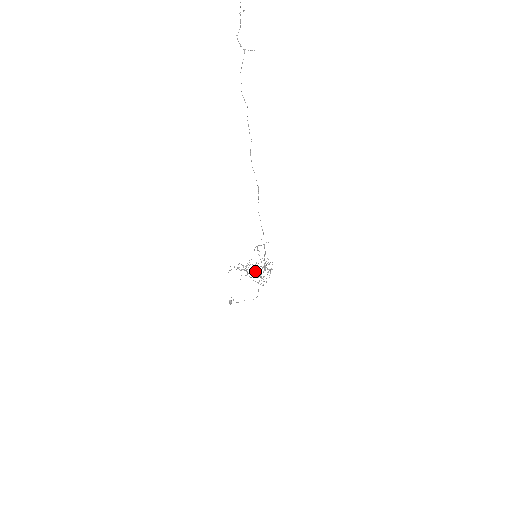
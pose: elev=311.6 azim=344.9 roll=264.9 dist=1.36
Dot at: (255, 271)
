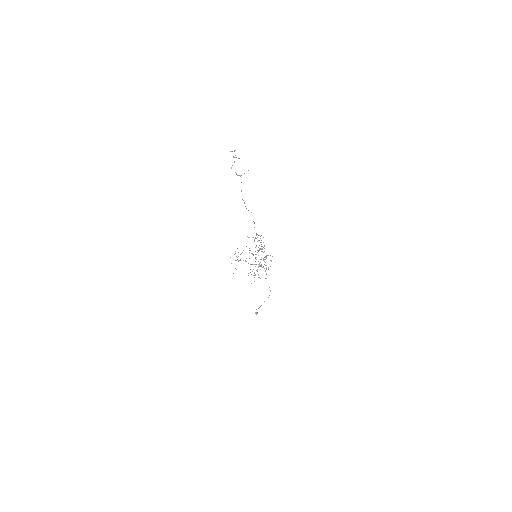
Dot at: occluded
